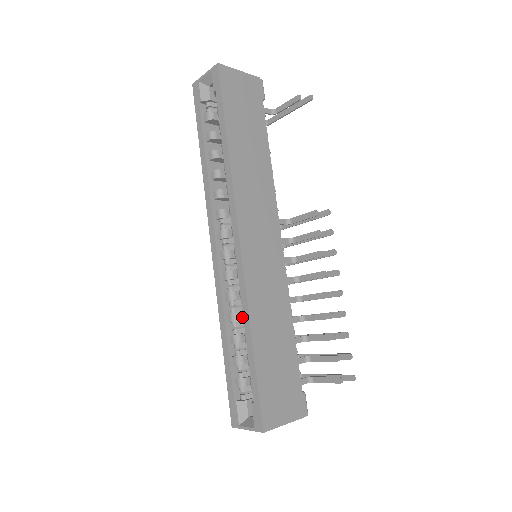
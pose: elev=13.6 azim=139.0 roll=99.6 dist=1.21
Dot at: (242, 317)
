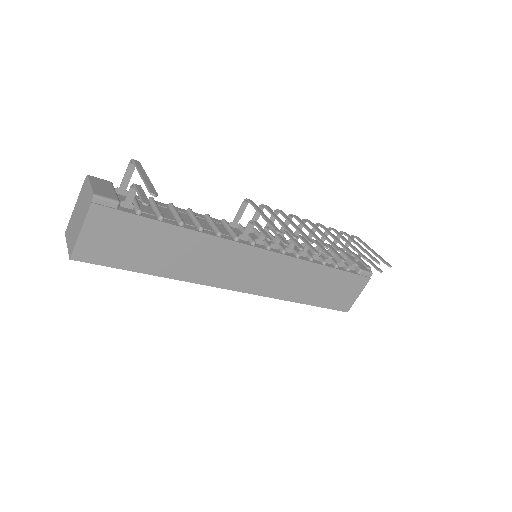
Dot at: occluded
